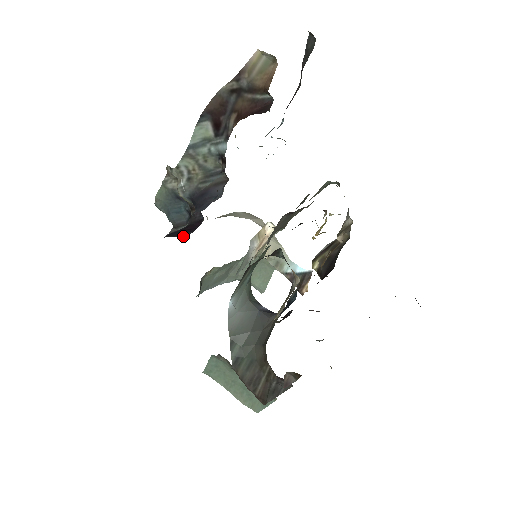
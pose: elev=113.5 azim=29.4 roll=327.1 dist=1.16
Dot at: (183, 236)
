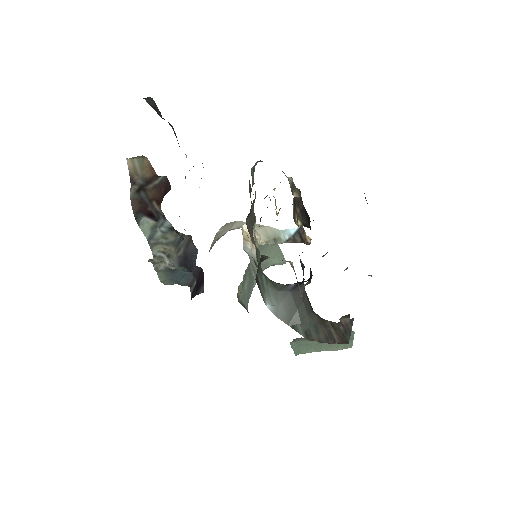
Dot at: (201, 291)
